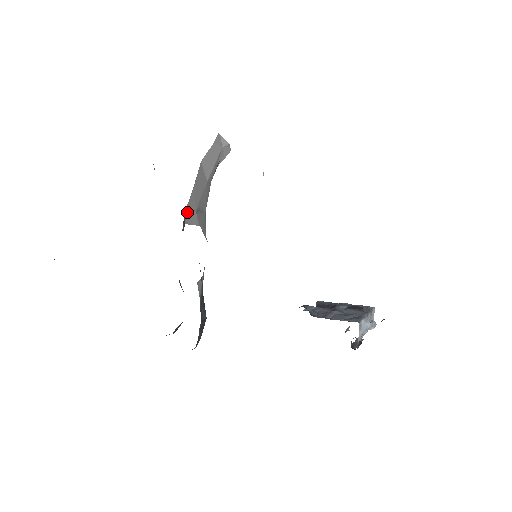
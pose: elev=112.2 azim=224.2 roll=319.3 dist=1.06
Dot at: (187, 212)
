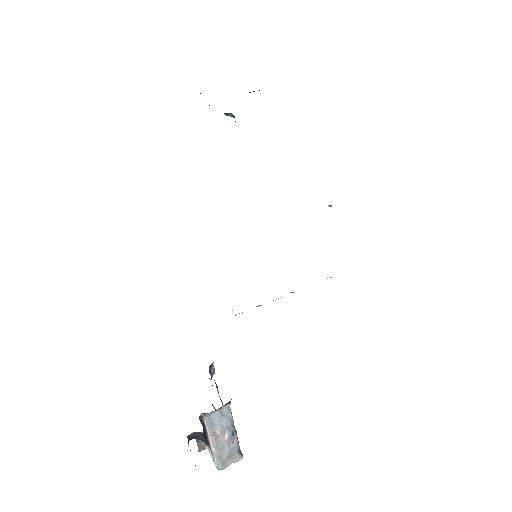
Dot at: occluded
